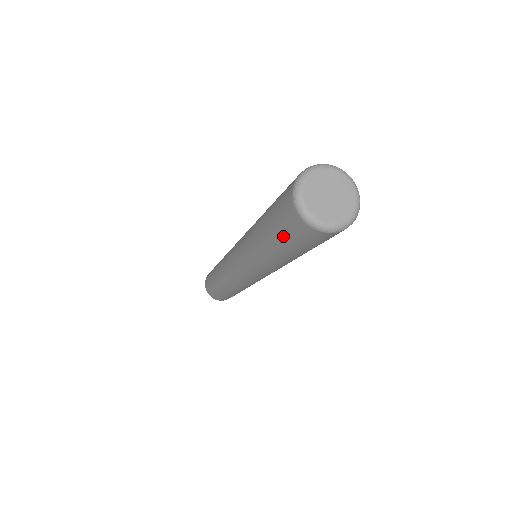
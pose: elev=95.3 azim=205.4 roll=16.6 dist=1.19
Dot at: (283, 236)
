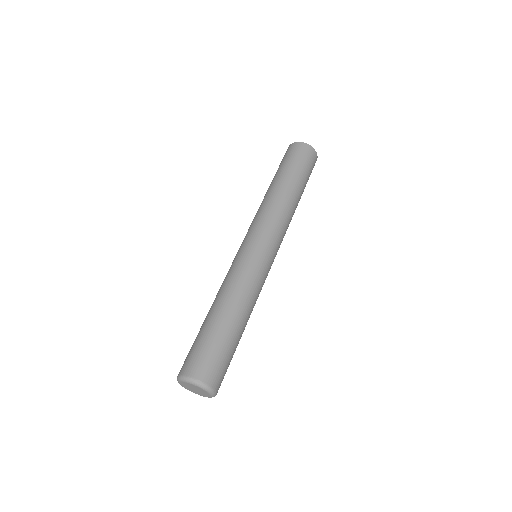
Dot at: occluded
